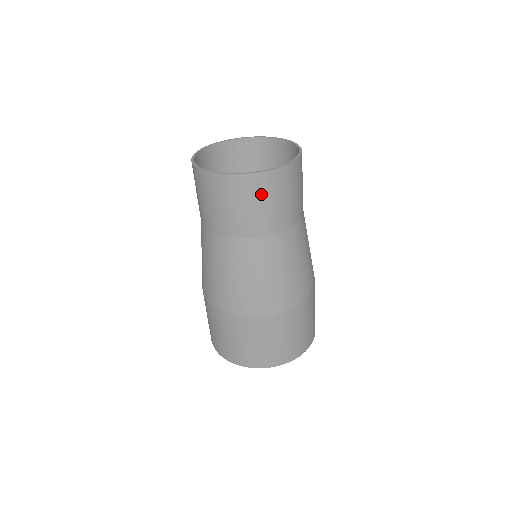
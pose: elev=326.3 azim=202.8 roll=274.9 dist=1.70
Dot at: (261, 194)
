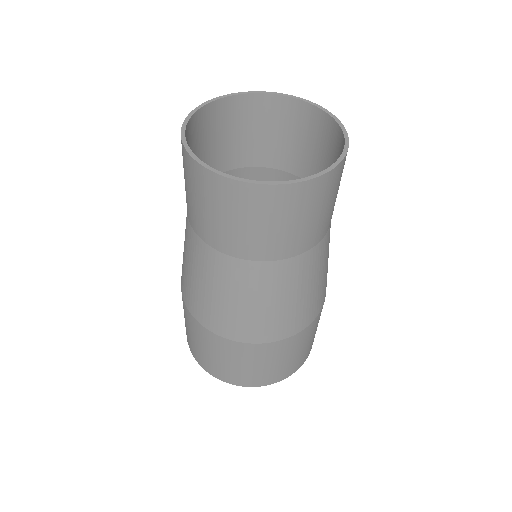
Dot at: (201, 191)
